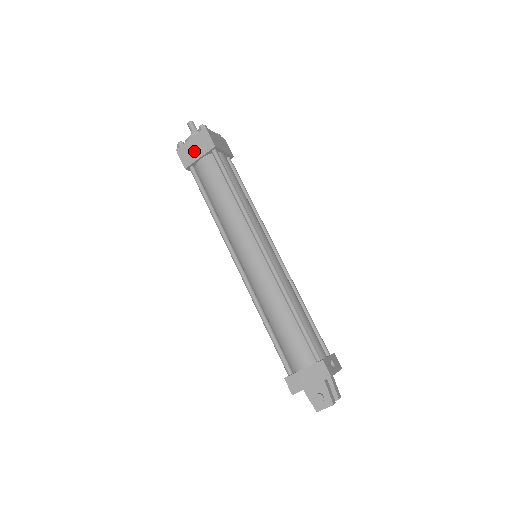
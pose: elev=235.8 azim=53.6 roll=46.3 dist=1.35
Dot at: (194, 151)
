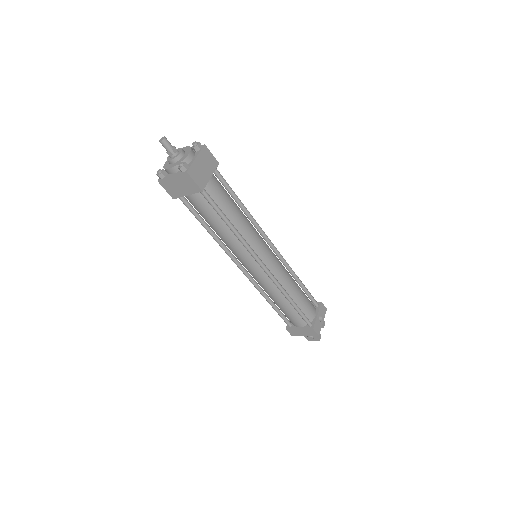
Dot at: (179, 188)
